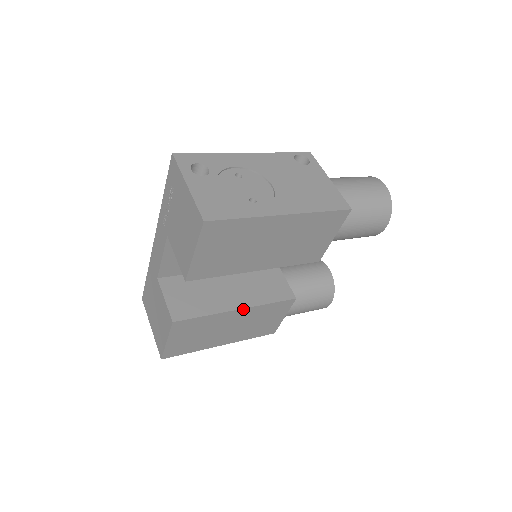
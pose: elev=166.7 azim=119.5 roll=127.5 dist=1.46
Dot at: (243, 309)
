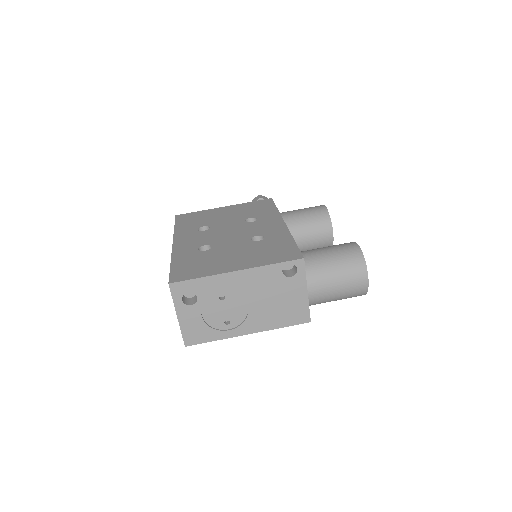
Dot at: occluded
